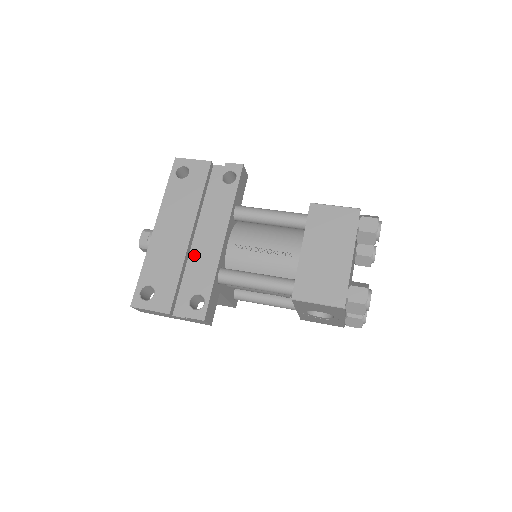
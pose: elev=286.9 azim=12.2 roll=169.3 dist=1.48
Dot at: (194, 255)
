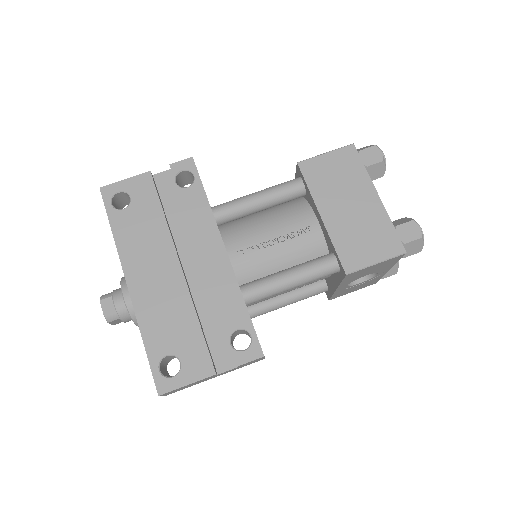
Dot at: (198, 289)
